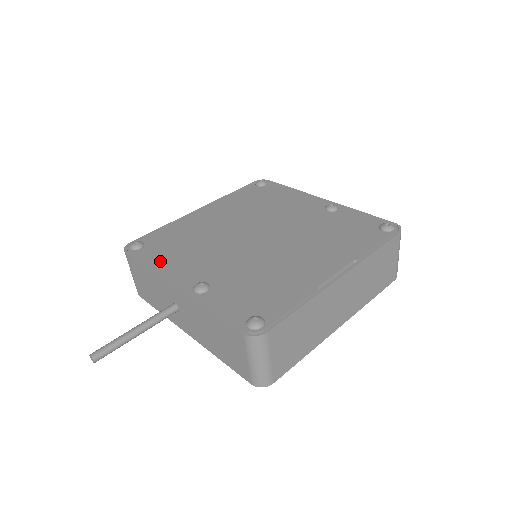
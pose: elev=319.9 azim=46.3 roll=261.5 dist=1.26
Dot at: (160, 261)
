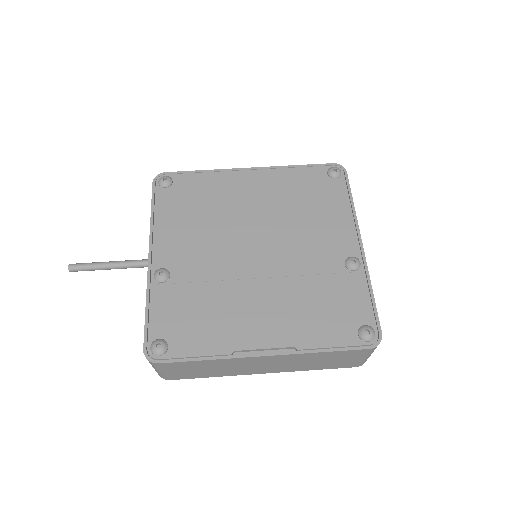
Dot at: (164, 216)
